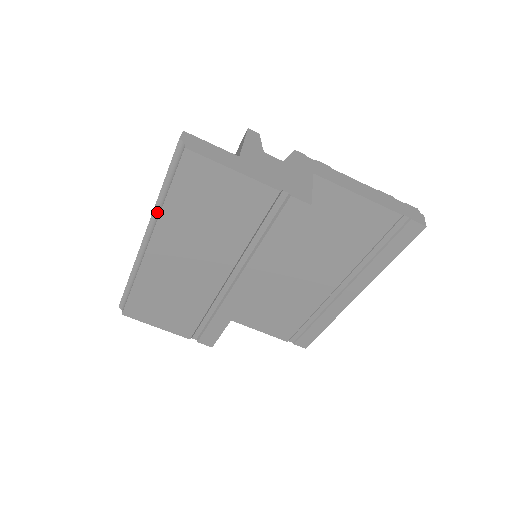
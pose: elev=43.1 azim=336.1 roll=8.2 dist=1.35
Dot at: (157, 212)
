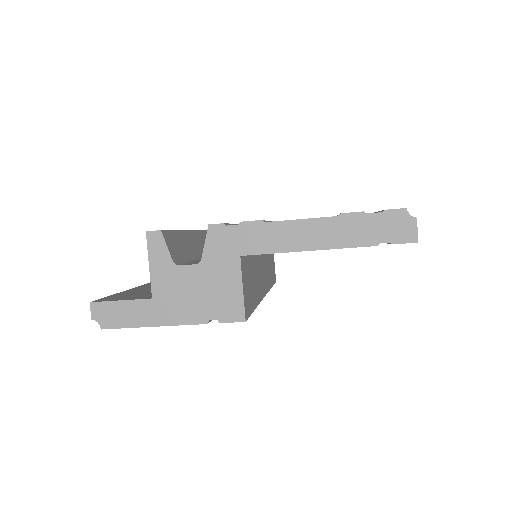
Dot at: occluded
